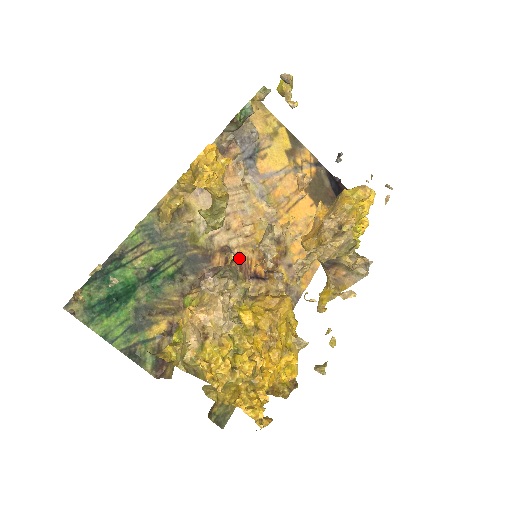
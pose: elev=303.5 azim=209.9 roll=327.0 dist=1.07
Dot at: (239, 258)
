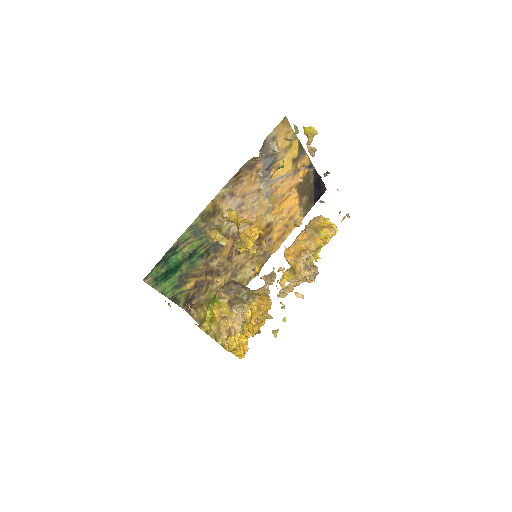
Dot at: occluded
